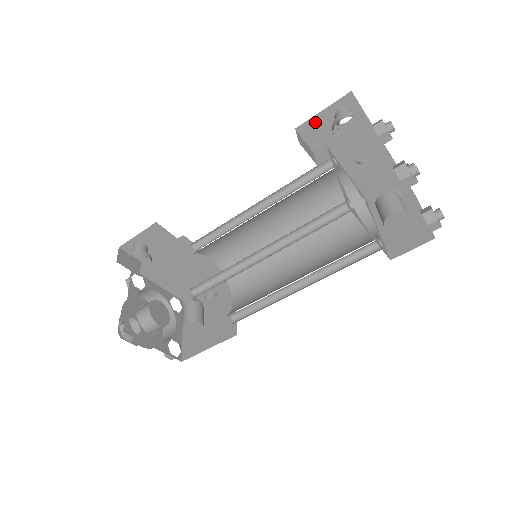
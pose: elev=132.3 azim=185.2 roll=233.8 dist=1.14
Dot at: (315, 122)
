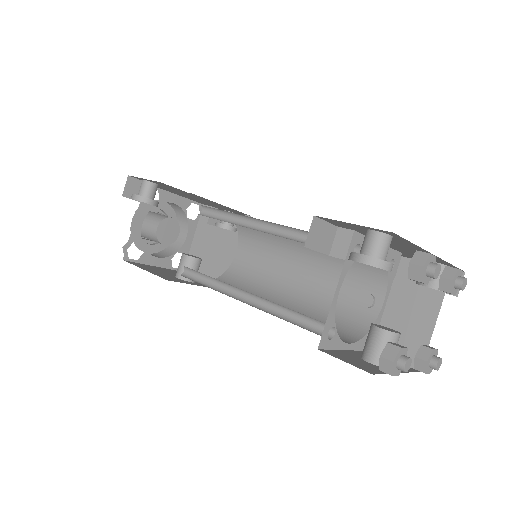
Dot at: (341, 222)
